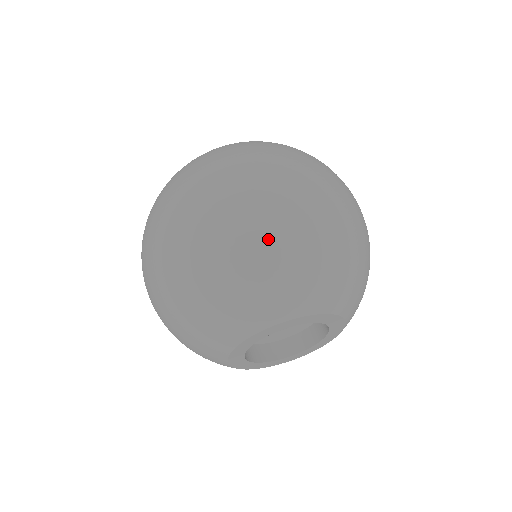
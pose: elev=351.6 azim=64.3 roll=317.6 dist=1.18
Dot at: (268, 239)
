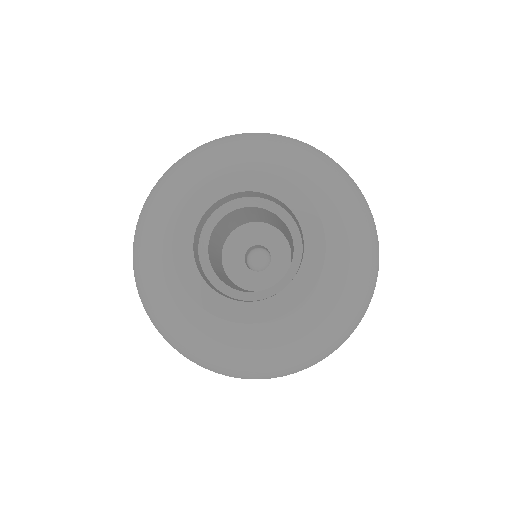
Dot at: occluded
